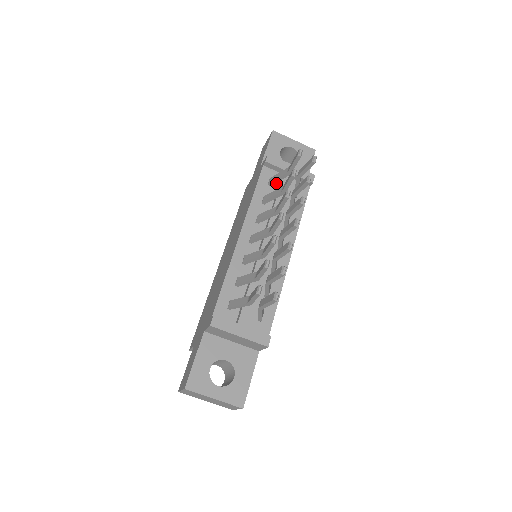
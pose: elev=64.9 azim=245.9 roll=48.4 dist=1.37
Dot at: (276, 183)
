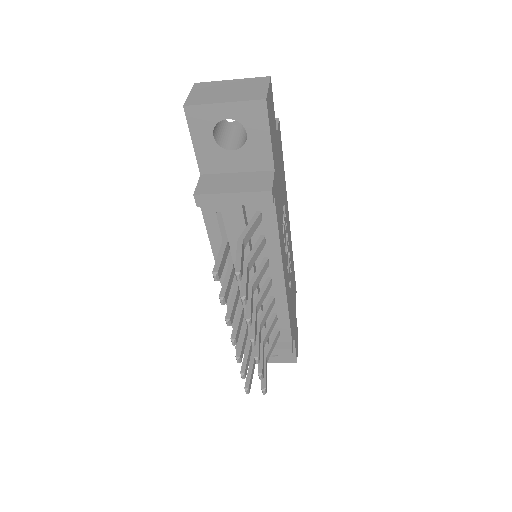
Dot at: (227, 215)
